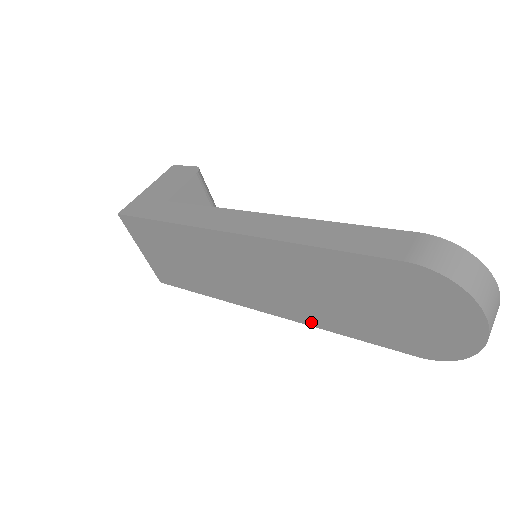
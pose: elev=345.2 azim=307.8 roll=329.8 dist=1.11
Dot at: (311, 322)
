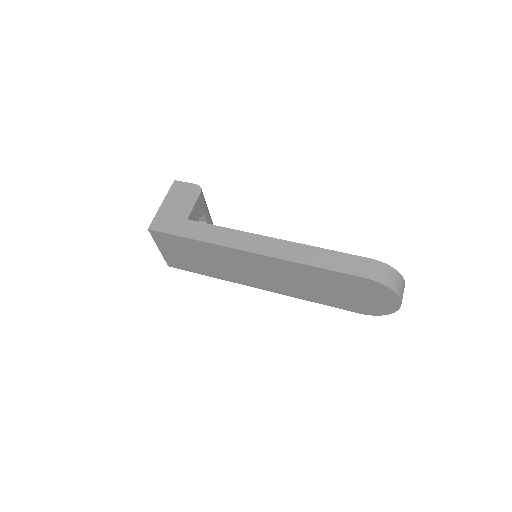
Dot at: (294, 295)
